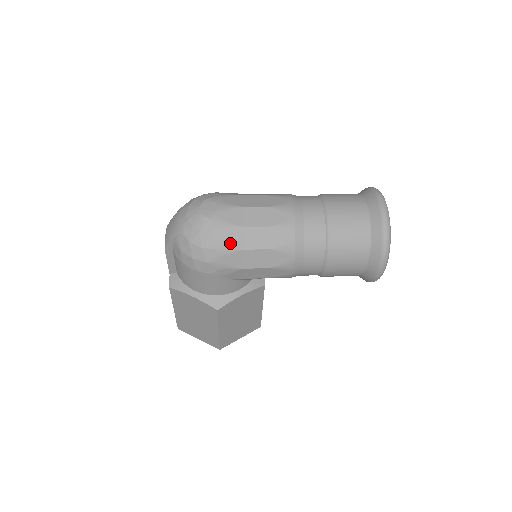
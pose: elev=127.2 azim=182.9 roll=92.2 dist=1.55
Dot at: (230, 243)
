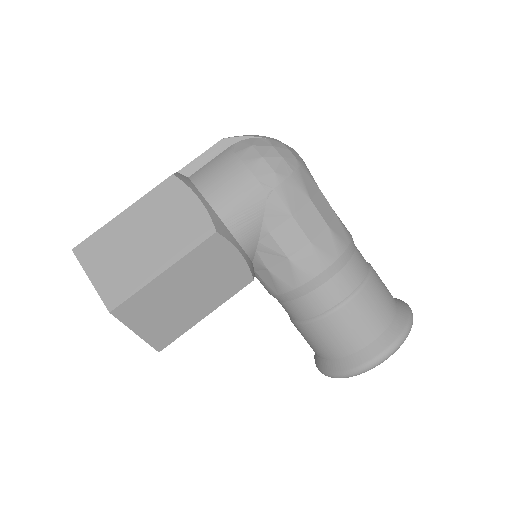
Dot at: (306, 183)
